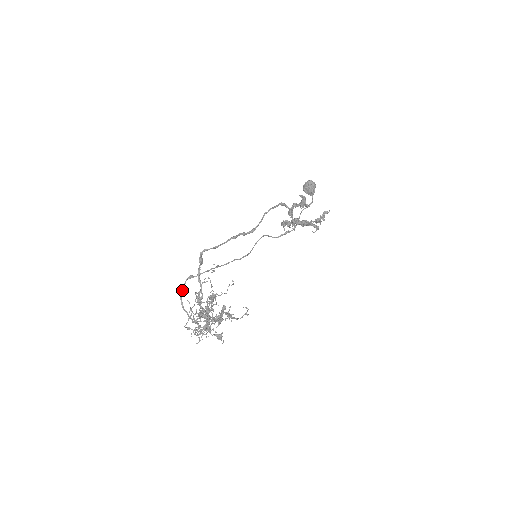
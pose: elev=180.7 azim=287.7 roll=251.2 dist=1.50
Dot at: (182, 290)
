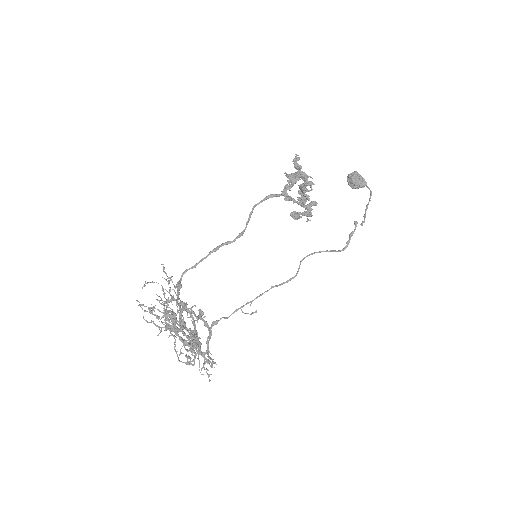
Dot at: occluded
